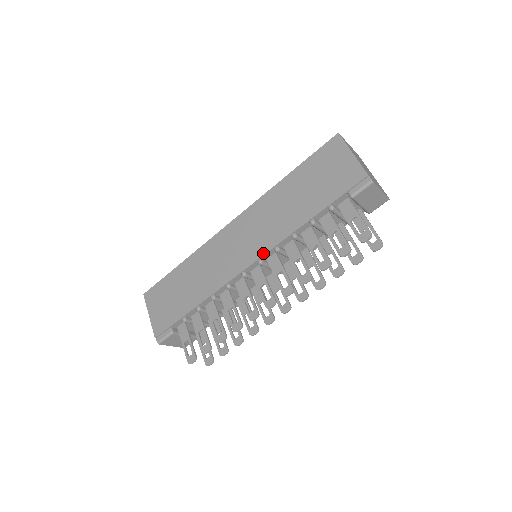
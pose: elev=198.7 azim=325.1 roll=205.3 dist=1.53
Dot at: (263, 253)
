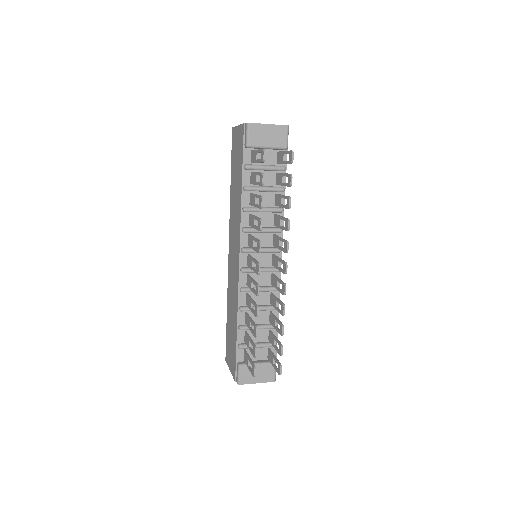
Dot at: (239, 242)
